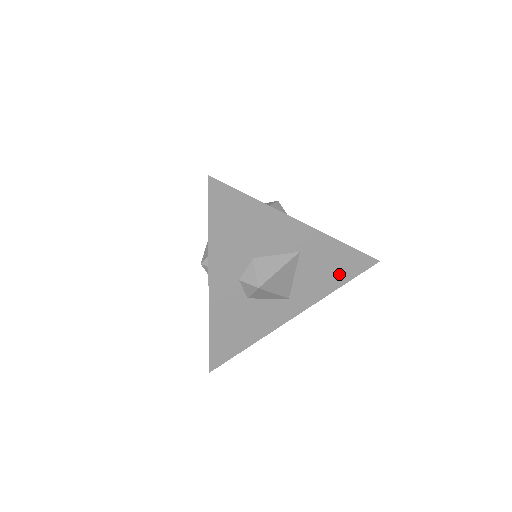
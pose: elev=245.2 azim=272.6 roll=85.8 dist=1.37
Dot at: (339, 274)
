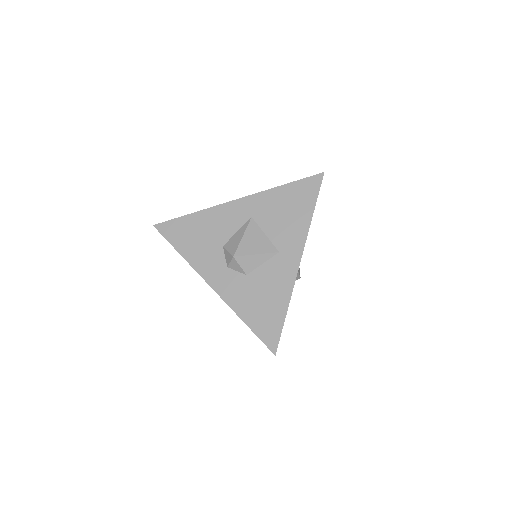
Dot at: (301, 206)
